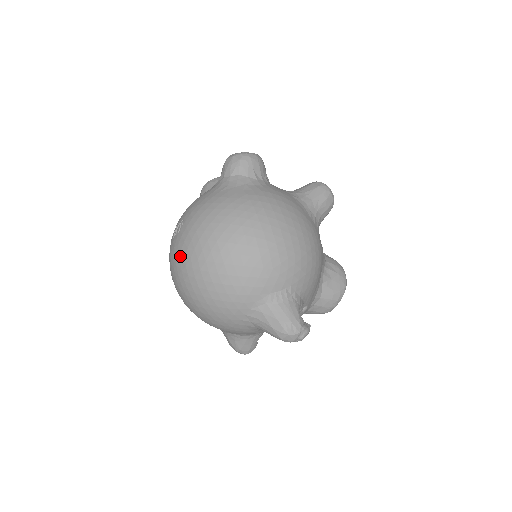
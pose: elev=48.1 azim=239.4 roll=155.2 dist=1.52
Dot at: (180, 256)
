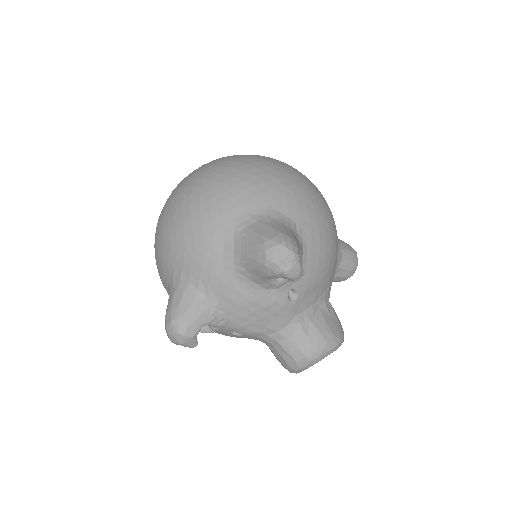
Dot at: occluded
